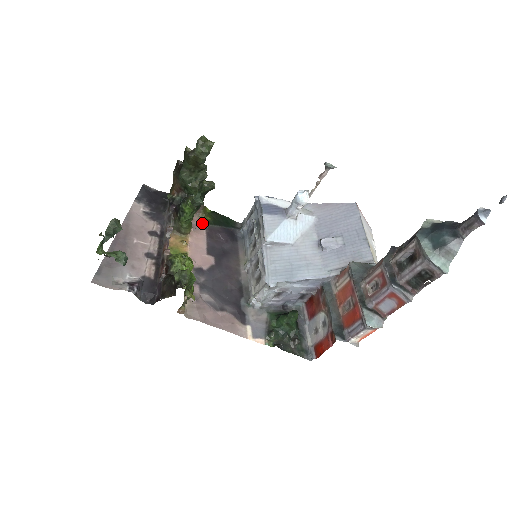
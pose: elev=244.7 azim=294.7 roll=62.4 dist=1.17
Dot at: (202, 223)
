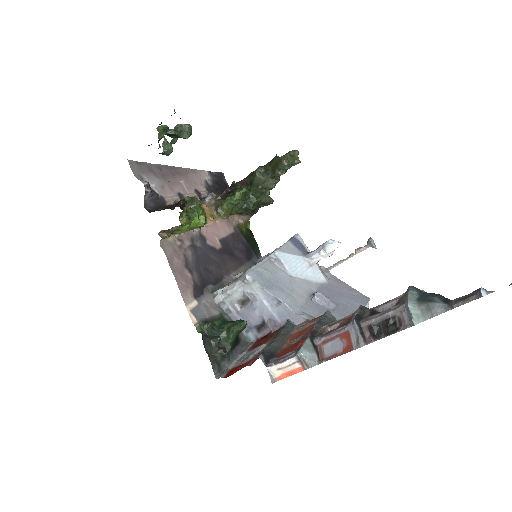
Dot at: (237, 226)
